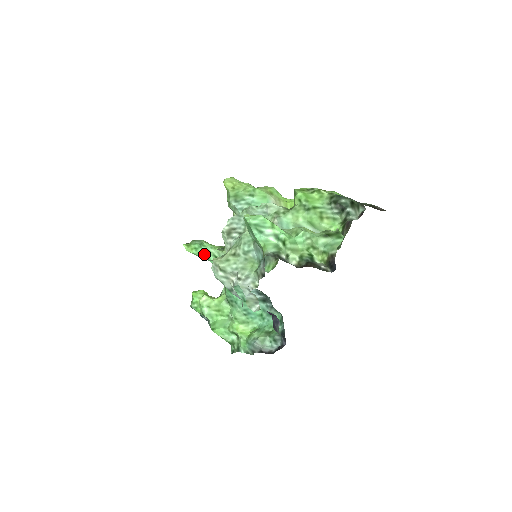
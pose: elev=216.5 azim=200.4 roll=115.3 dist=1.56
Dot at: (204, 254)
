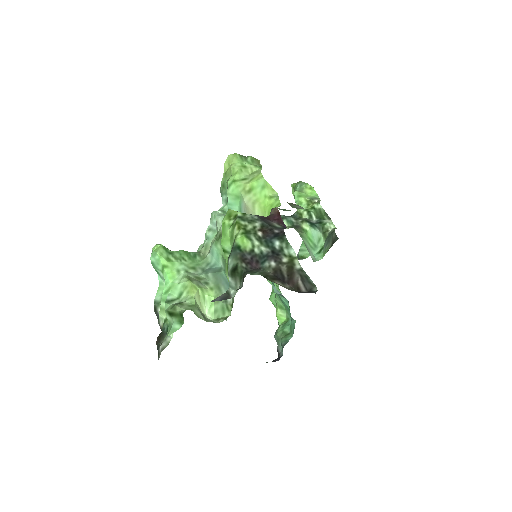
Dot at: occluded
